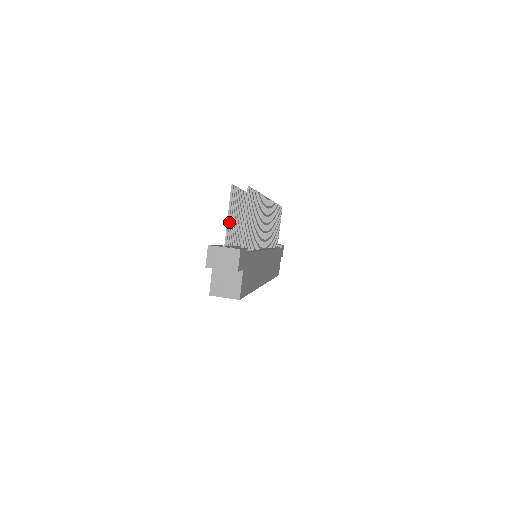
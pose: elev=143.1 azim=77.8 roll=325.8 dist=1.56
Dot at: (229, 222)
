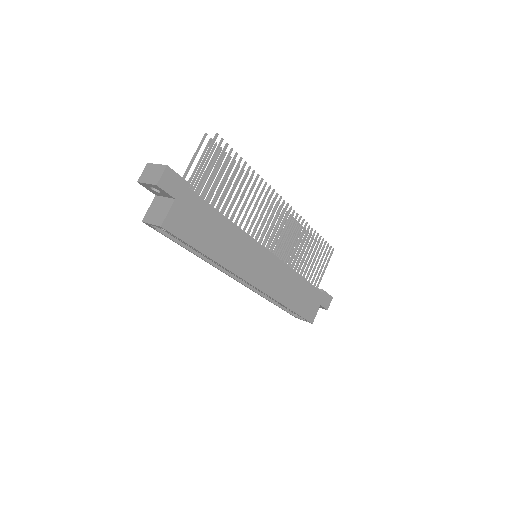
Dot at: (191, 165)
